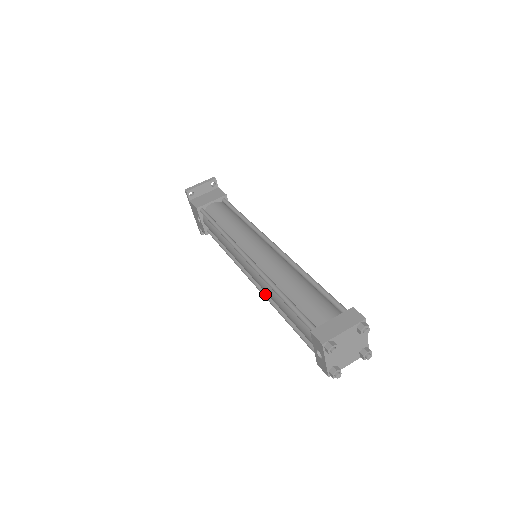
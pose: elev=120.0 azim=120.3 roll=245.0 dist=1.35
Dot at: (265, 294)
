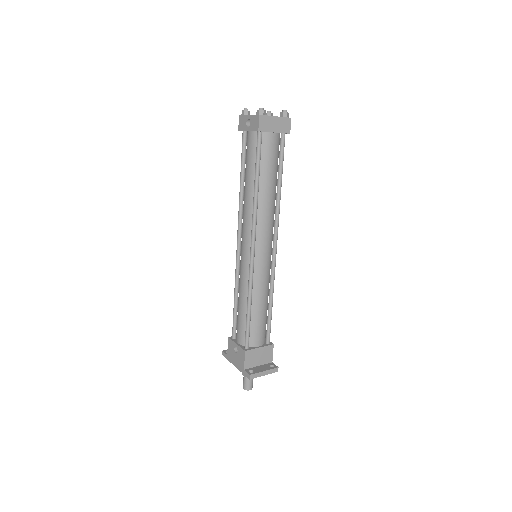
Dot at: (252, 221)
